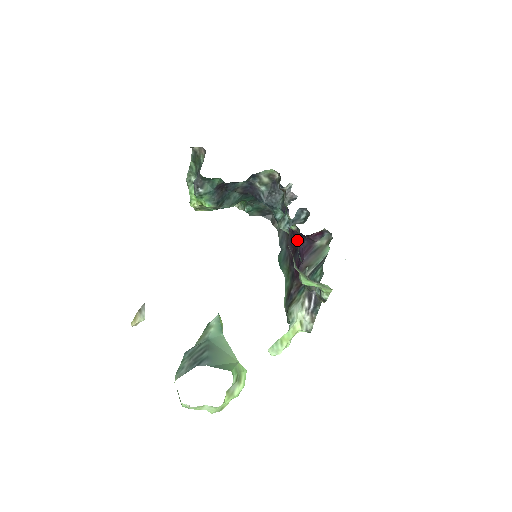
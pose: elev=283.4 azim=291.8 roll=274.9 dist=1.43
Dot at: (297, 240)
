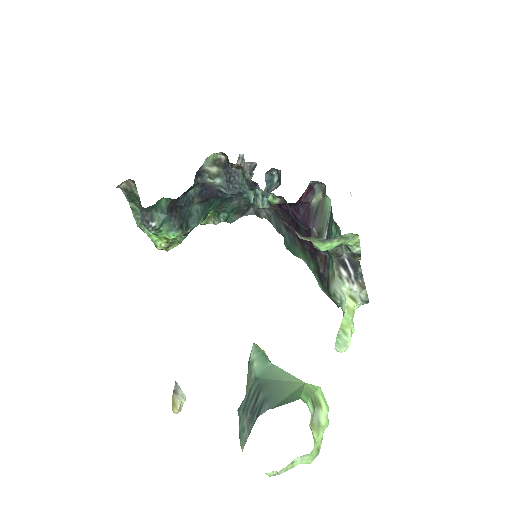
Dot at: occluded
